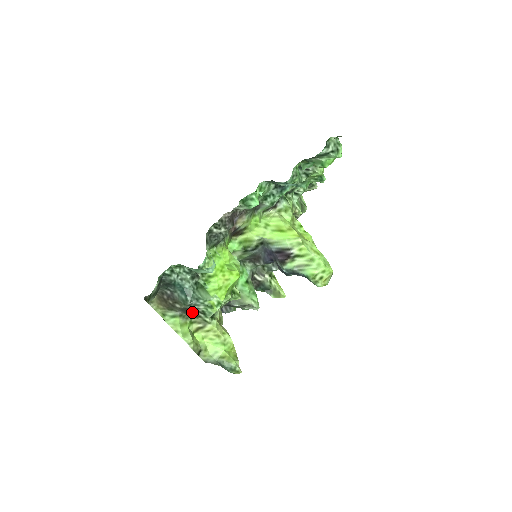
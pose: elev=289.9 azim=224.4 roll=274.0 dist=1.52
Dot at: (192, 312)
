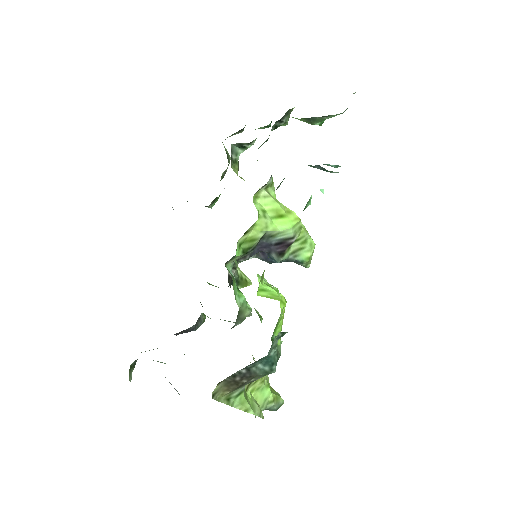
Dot at: occluded
